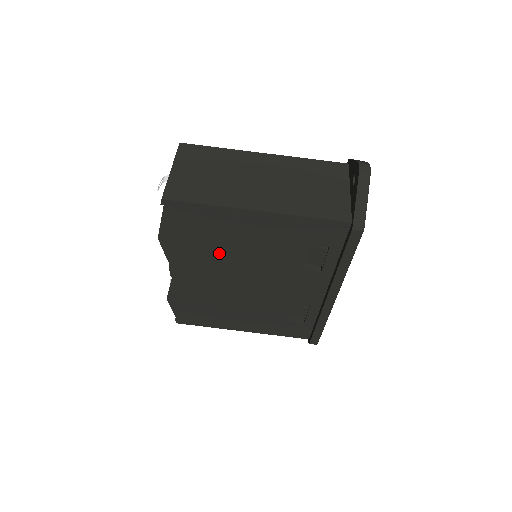
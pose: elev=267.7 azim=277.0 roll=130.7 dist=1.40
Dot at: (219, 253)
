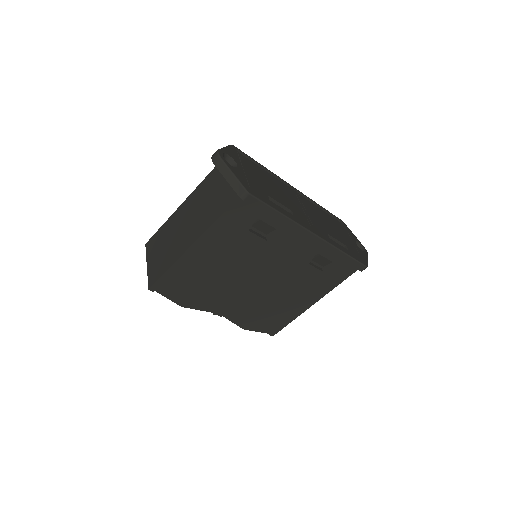
Dot at: (218, 282)
